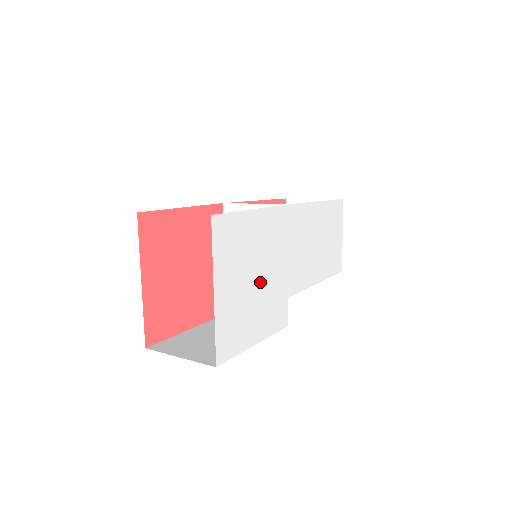
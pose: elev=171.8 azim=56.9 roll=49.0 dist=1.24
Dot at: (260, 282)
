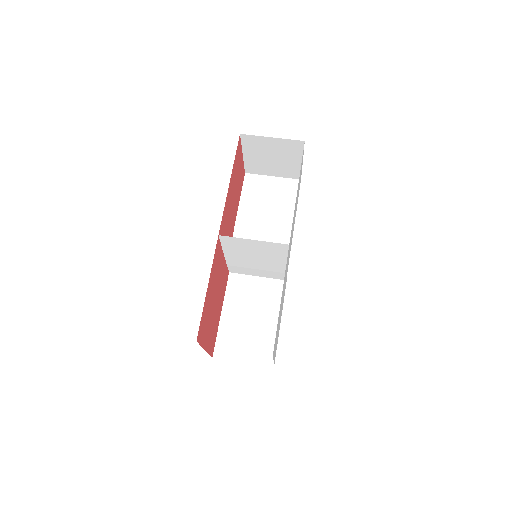
Dot at: occluded
